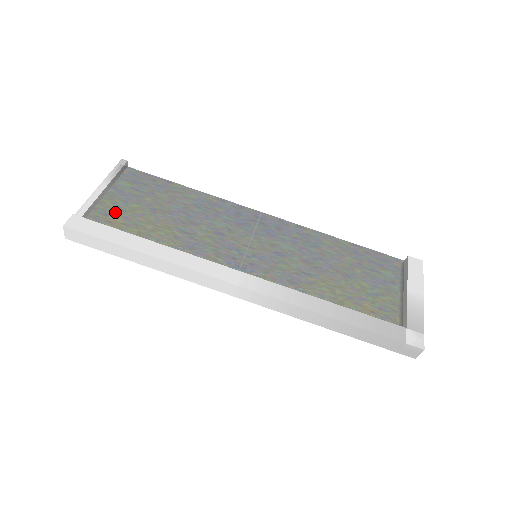
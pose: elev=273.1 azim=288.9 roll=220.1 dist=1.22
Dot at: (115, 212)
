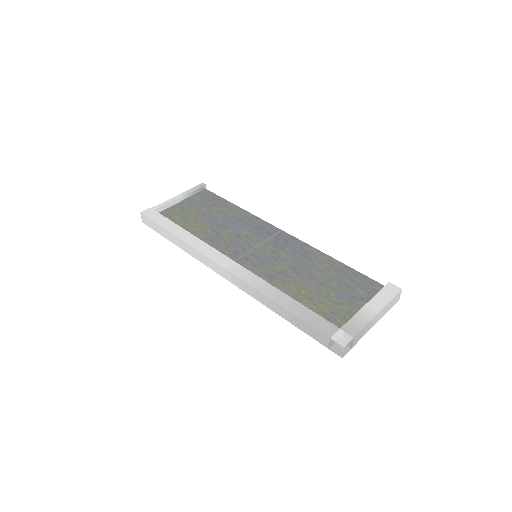
Dot at: (178, 212)
